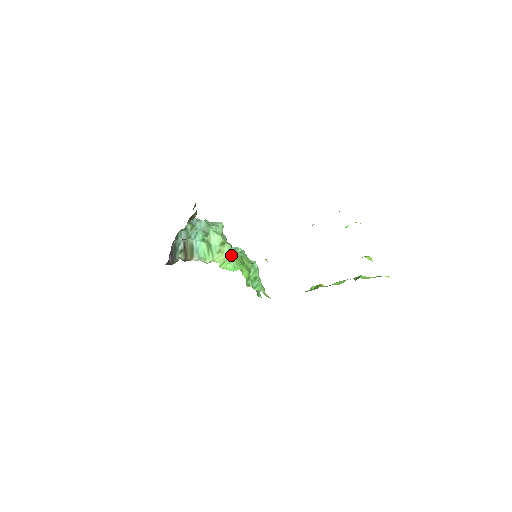
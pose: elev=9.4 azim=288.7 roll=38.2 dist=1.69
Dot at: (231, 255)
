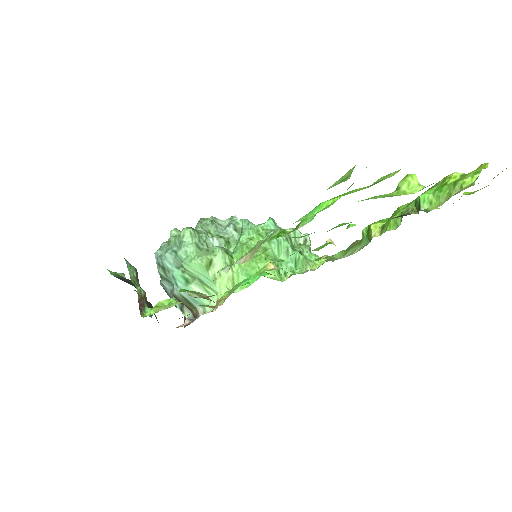
Dot at: (233, 261)
